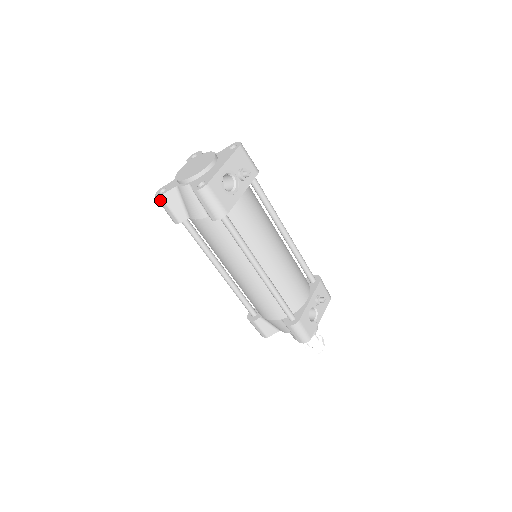
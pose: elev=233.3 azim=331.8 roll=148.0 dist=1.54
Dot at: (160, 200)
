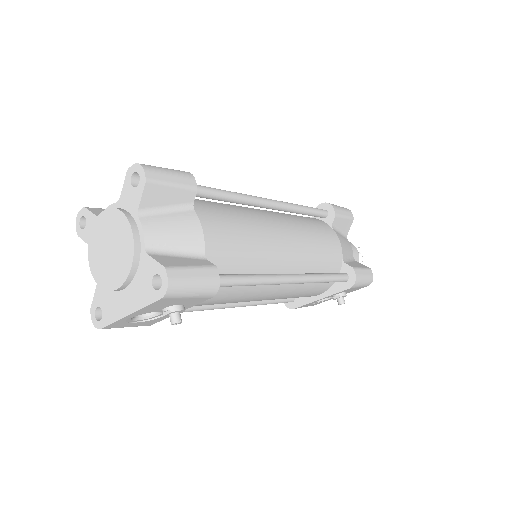
Dot at: occluded
